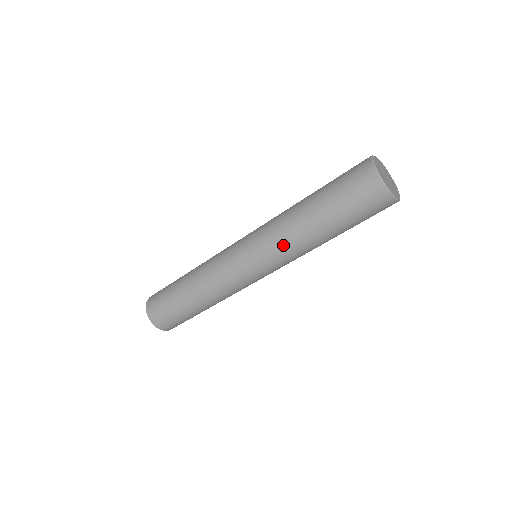
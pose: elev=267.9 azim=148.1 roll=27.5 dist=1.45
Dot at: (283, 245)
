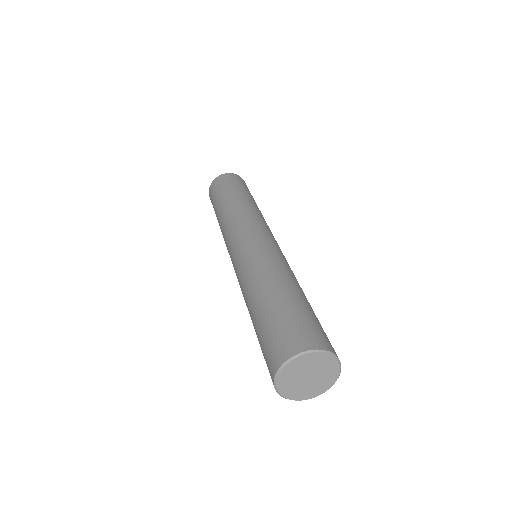
Dot at: occluded
